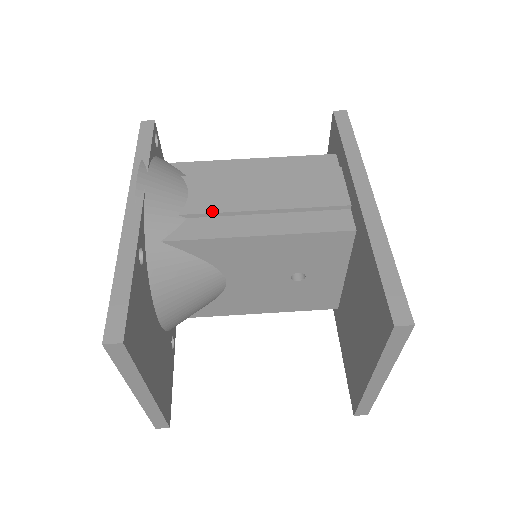
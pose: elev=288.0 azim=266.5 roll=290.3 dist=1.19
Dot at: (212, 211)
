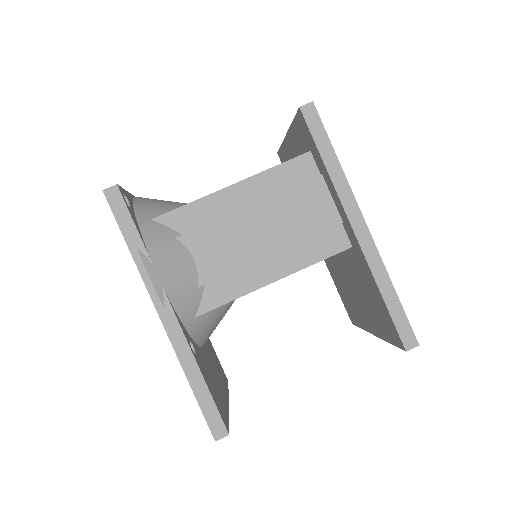
Dot at: (225, 273)
